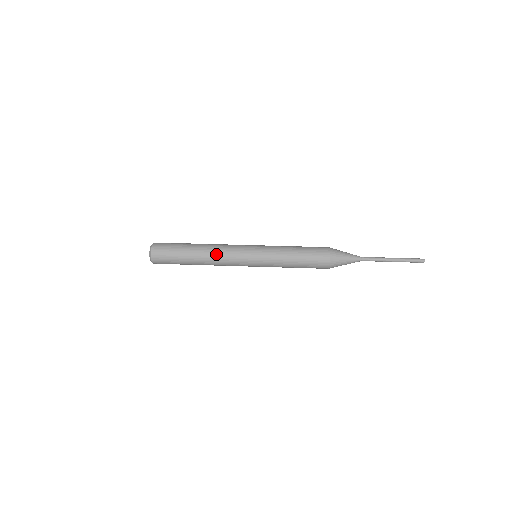
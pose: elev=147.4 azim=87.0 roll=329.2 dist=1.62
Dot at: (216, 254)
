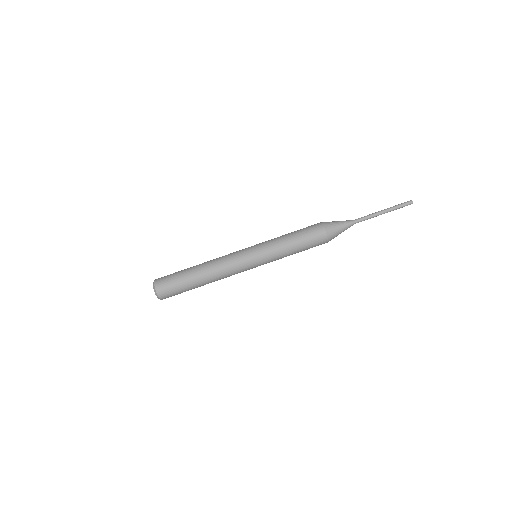
Dot at: (218, 269)
